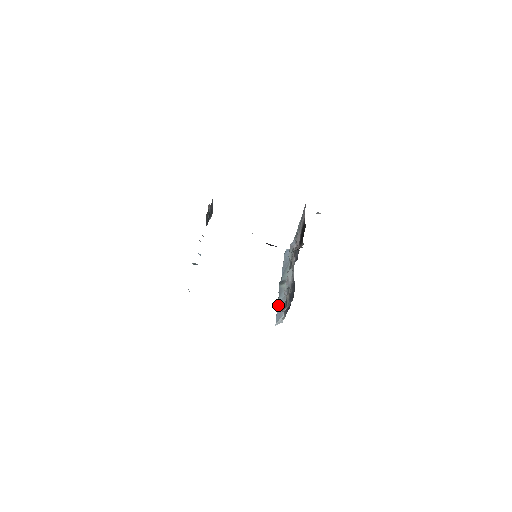
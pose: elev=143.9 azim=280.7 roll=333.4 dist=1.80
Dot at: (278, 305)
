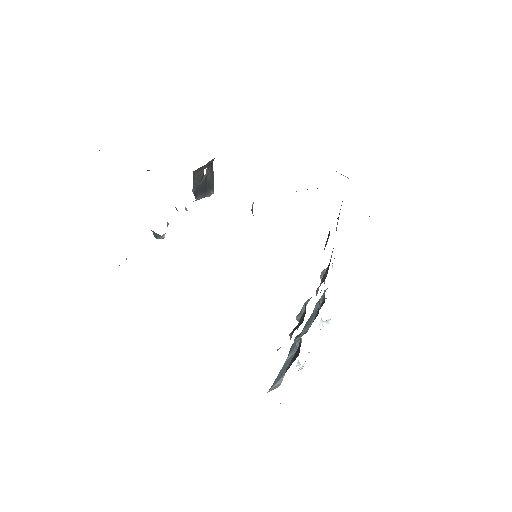
Dot at: (283, 365)
